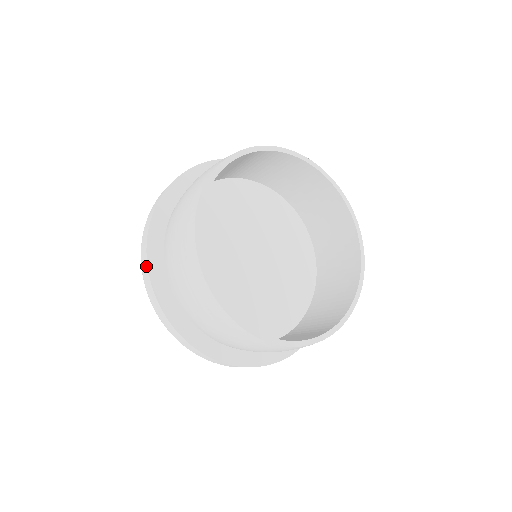
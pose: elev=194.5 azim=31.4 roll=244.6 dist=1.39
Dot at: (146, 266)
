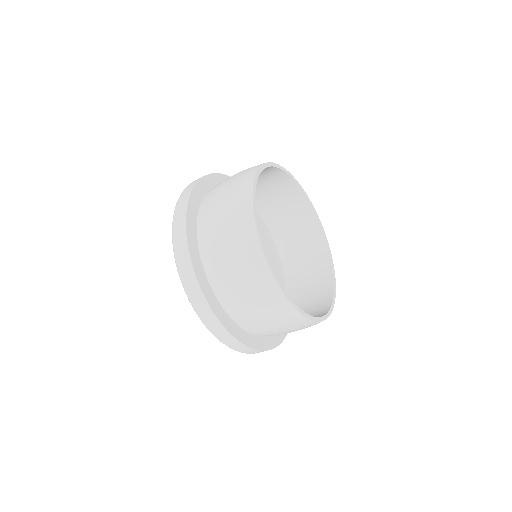
Dot at: (190, 267)
